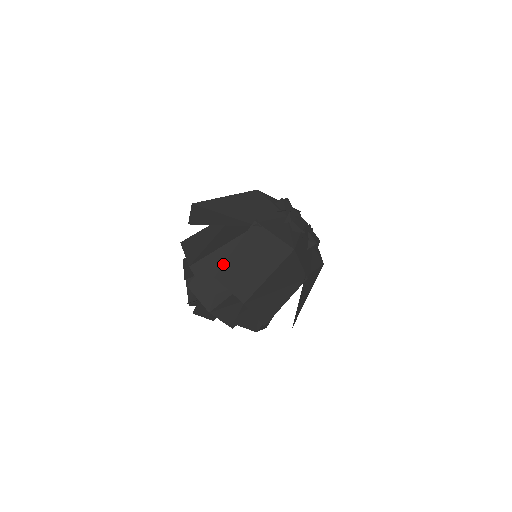
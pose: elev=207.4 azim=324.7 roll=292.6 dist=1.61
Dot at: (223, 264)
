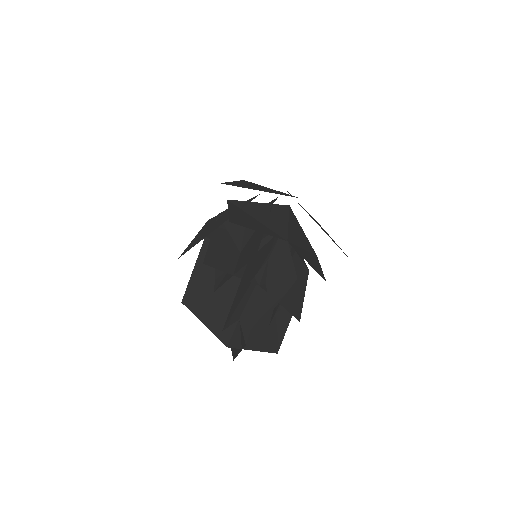
Dot at: occluded
